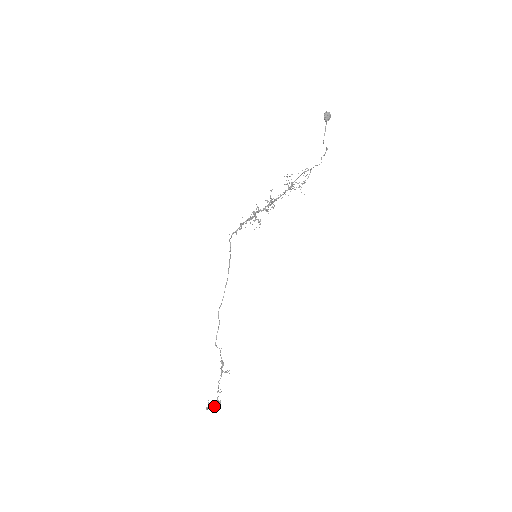
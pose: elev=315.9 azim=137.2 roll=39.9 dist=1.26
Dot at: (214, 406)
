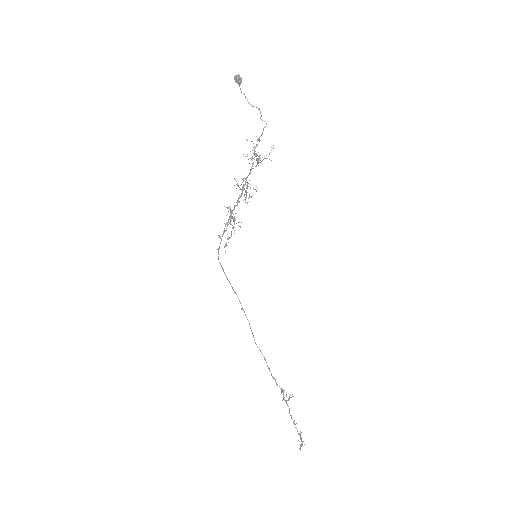
Dot at: (302, 441)
